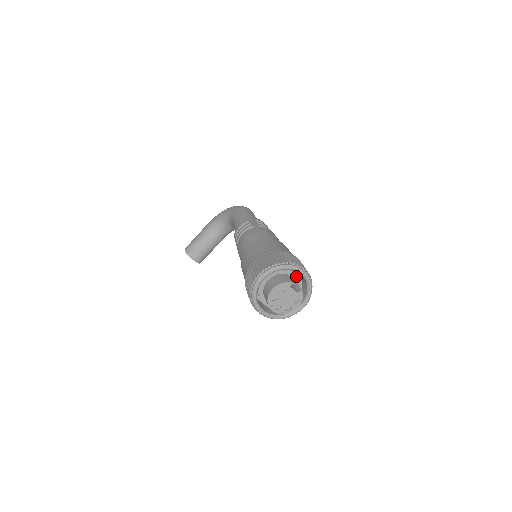
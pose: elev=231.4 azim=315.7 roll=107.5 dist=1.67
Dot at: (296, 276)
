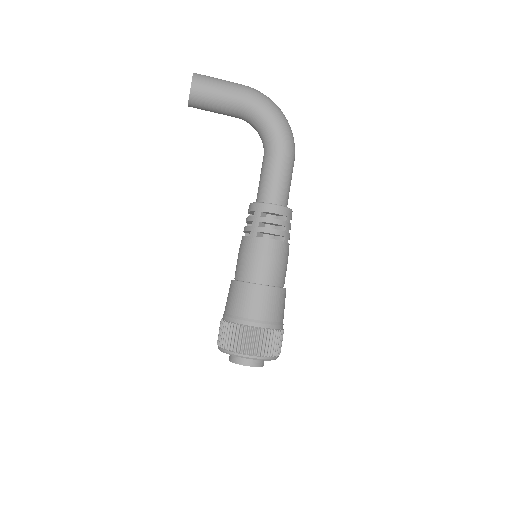
Dot at: occluded
